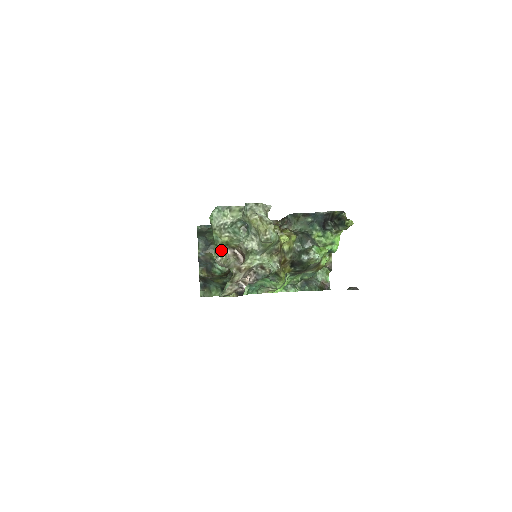
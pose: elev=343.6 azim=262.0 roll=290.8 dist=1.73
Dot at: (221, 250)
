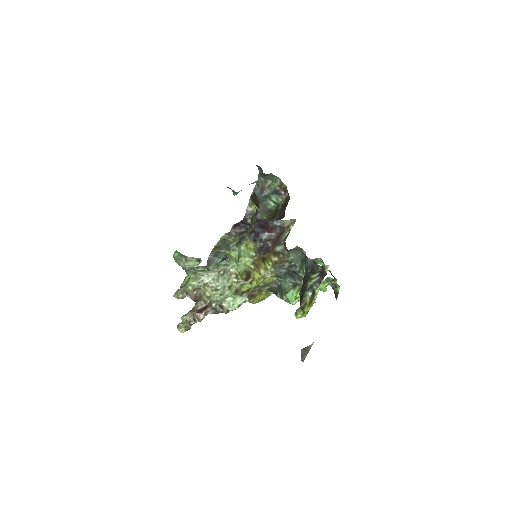
Dot at: occluded
